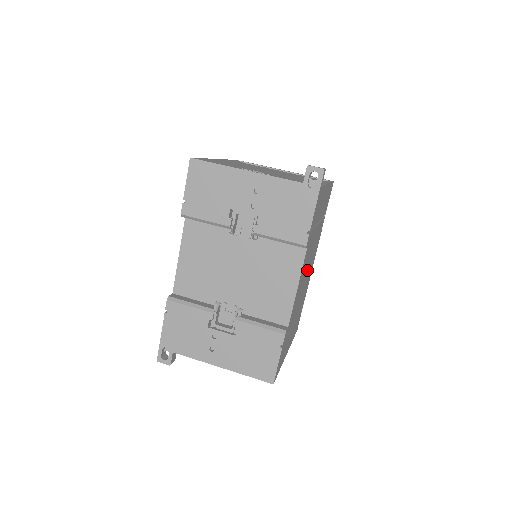
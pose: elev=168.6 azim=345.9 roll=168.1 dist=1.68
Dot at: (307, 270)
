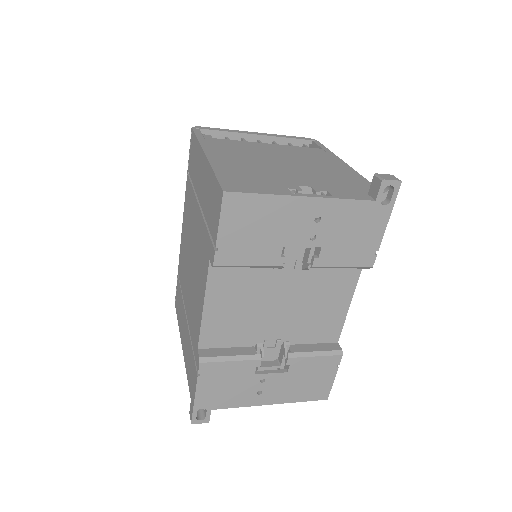
Dot at: occluded
